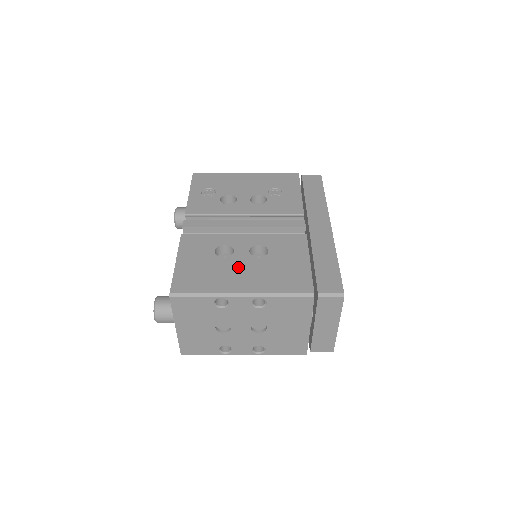
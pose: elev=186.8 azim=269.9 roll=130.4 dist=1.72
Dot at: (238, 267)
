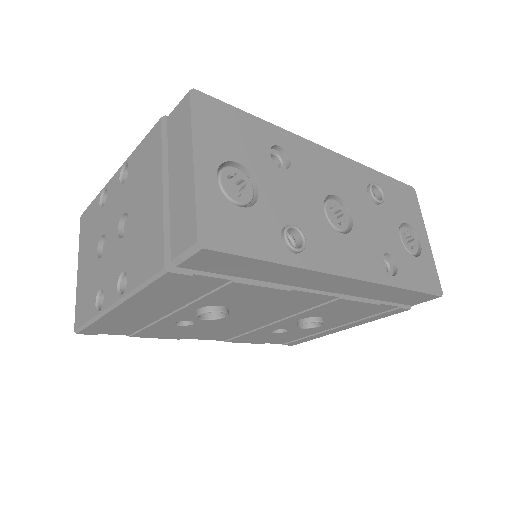
Dot at: occluded
